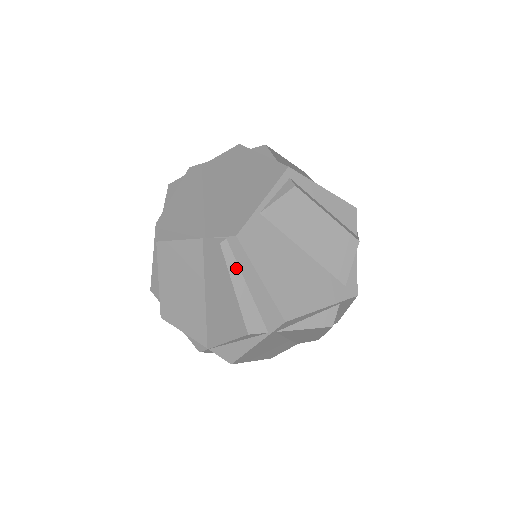
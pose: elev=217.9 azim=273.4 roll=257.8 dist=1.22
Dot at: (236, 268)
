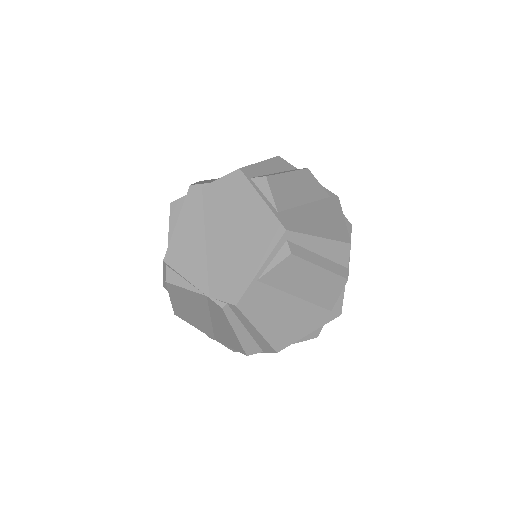
Dot at: (236, 320)
